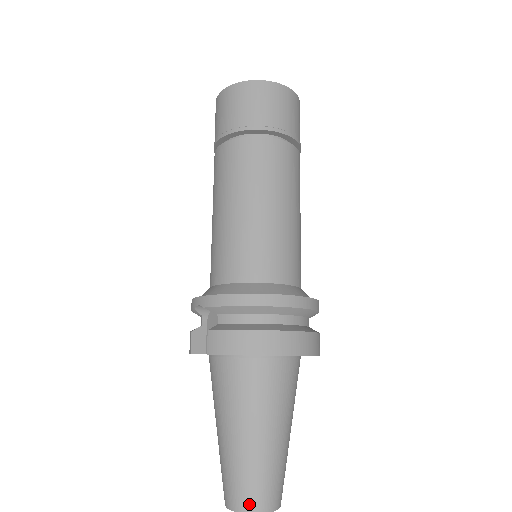
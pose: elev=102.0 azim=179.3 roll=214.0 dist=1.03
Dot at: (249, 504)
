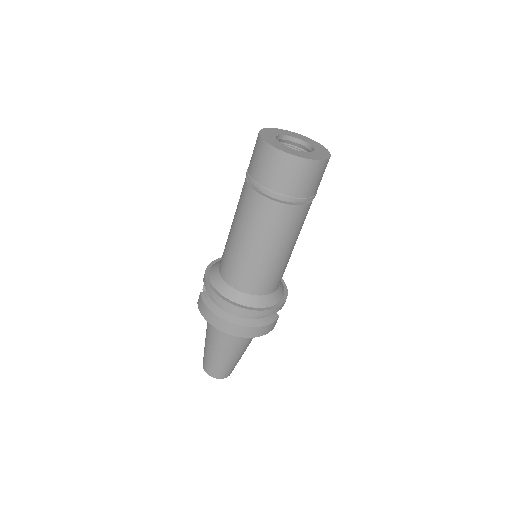
Dot at: (206, 369)
